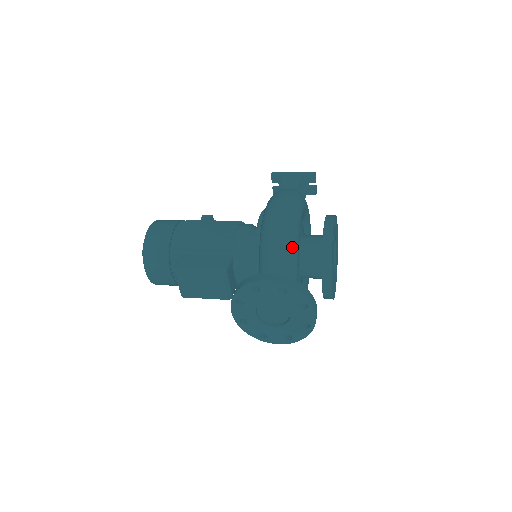
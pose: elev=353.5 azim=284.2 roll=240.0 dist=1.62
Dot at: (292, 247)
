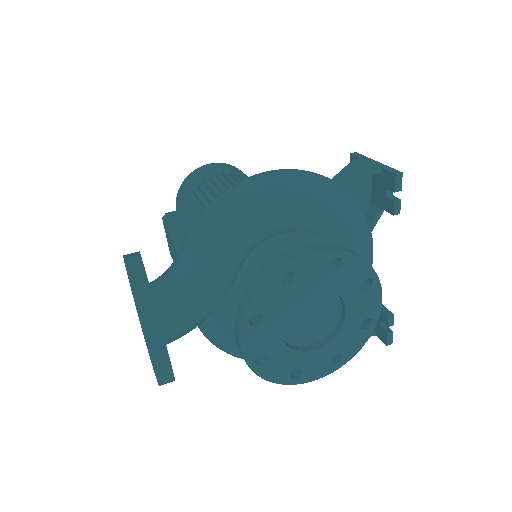
Dot at: (208, 247)
